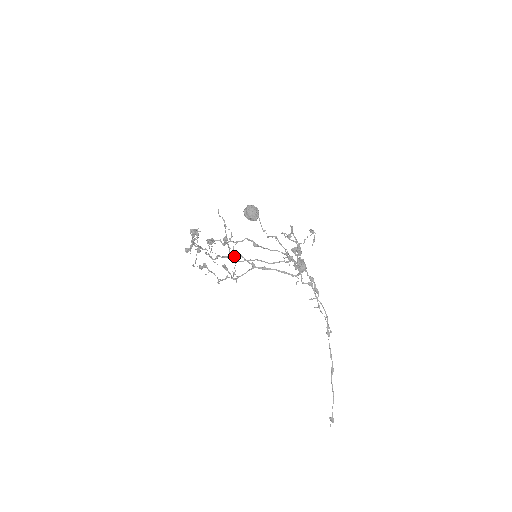
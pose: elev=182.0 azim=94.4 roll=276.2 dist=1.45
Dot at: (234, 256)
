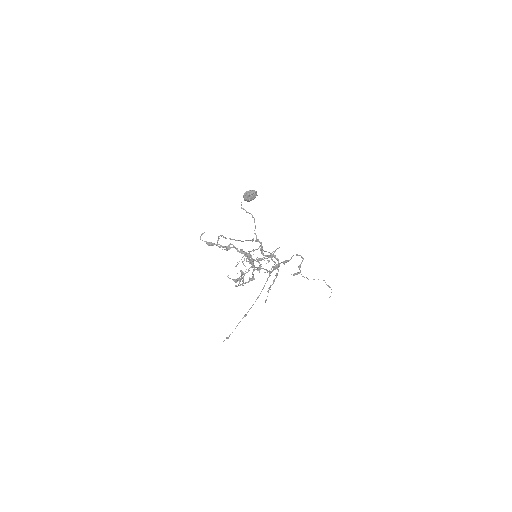
Dot at: occluded
